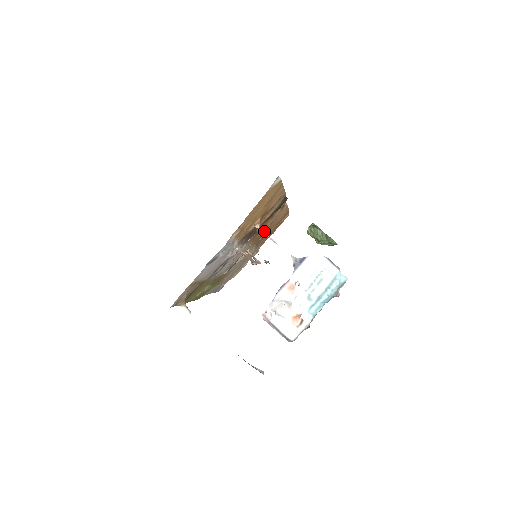
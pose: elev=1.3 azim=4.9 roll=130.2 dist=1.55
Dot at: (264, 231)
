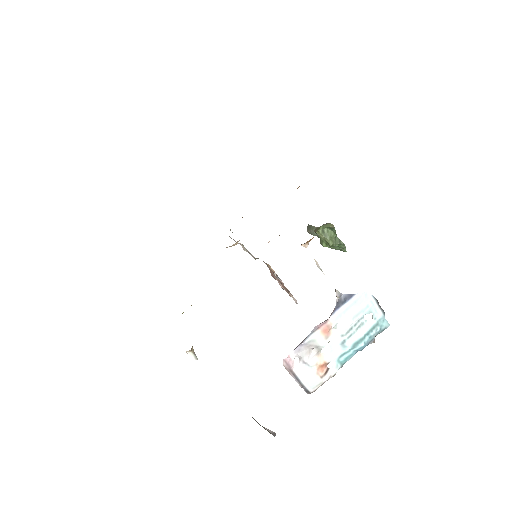
Dot at: occluded
